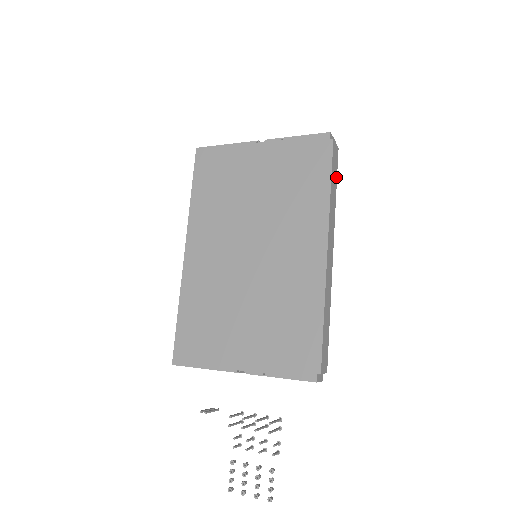
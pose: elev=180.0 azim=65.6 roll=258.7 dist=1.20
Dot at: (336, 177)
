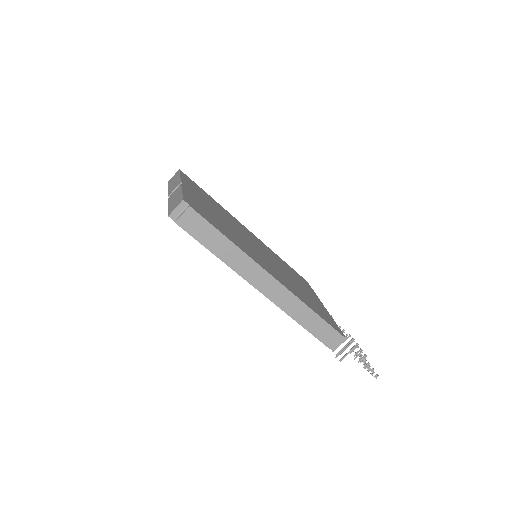
Dot at: (214, 230)
